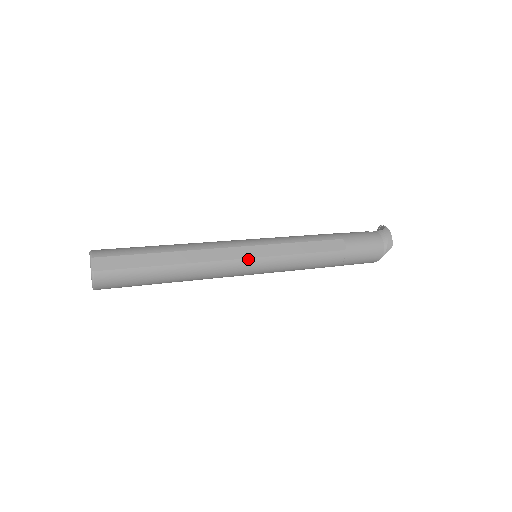
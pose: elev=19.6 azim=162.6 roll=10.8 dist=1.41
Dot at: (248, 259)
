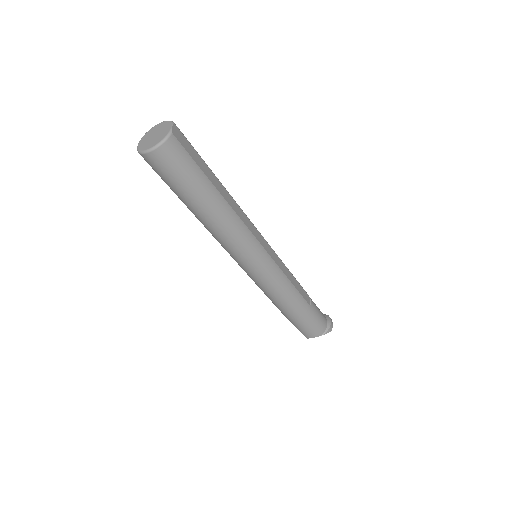
Dot at: (263, 248)
